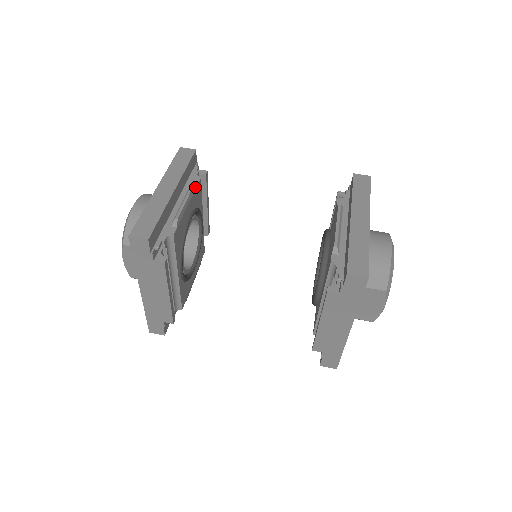
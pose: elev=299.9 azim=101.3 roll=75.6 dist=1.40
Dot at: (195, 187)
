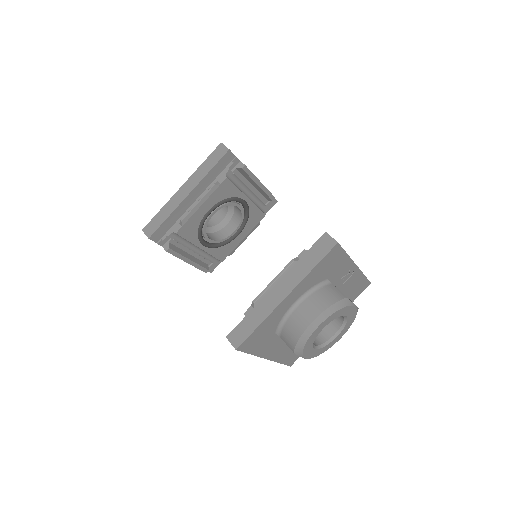
Dot at: (215, 189)
